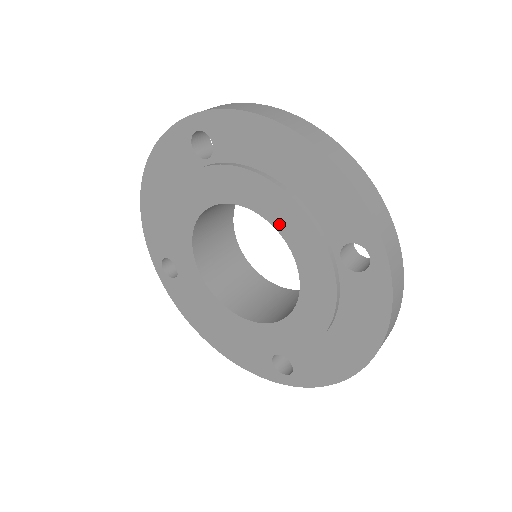
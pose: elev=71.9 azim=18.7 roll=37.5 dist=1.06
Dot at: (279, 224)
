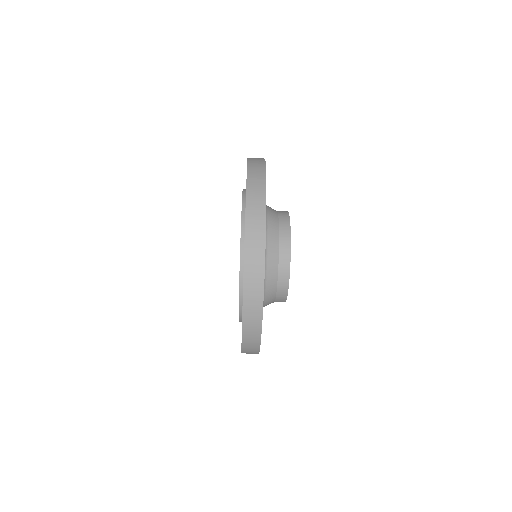
Dot at: occluded
